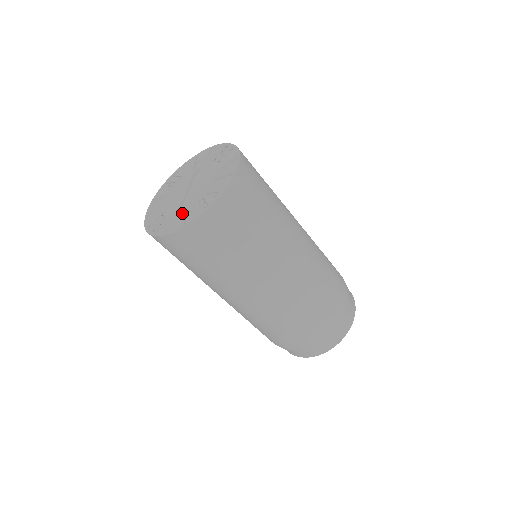
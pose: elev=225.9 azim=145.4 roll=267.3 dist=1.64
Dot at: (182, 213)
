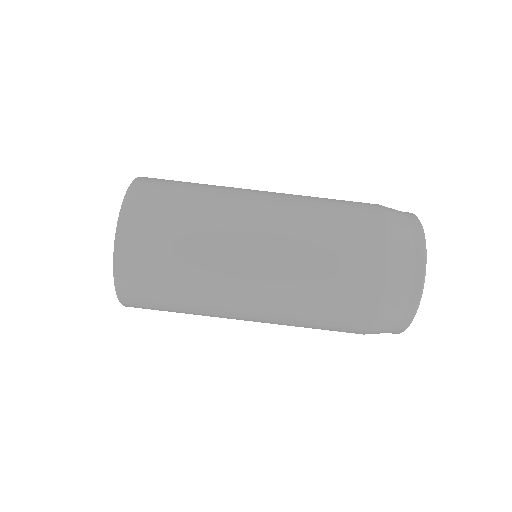
Dot at: occluded
